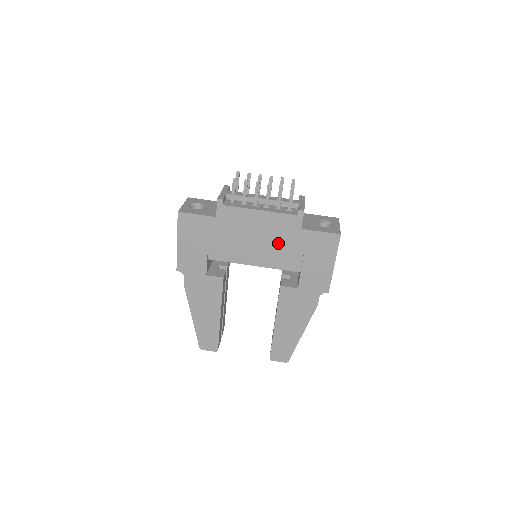
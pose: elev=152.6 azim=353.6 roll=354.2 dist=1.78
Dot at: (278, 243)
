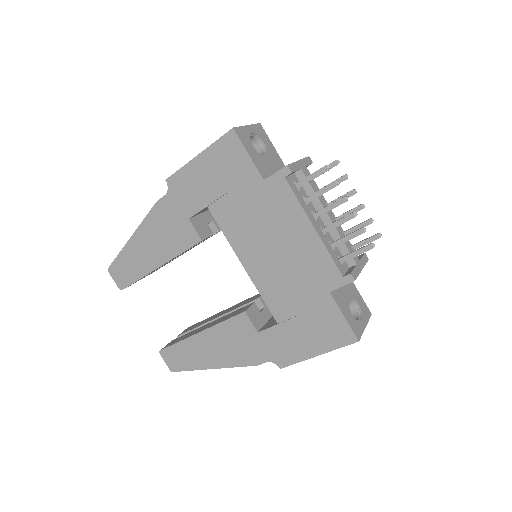
Dot at: (291, 276)
